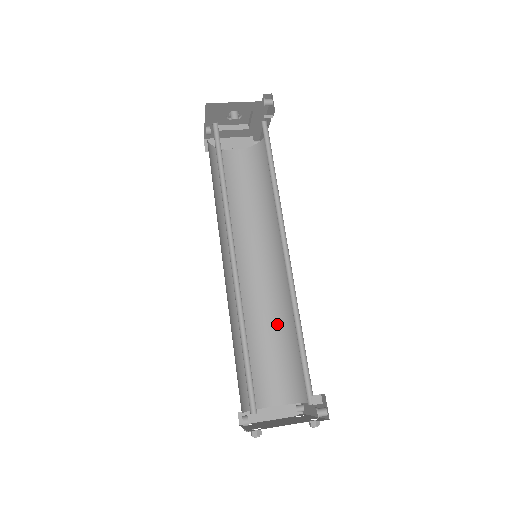
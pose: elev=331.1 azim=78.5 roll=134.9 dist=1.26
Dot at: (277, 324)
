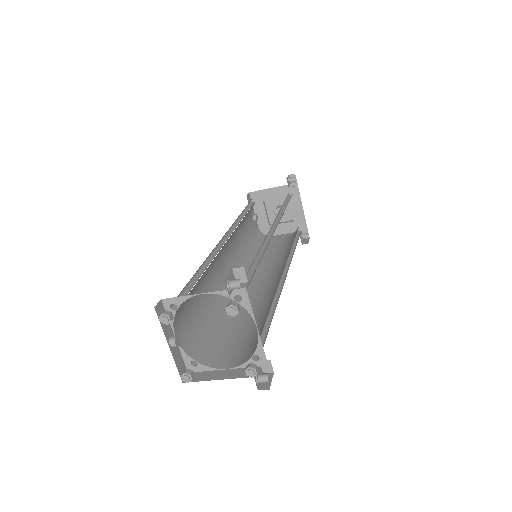
Dot at: (266, 309)
